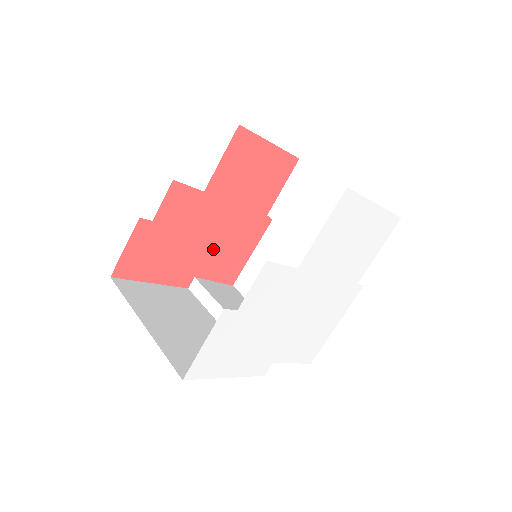
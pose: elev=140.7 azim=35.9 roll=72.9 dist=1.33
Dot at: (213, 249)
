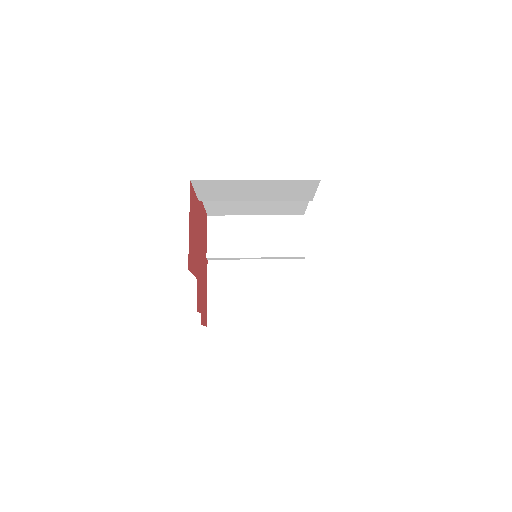
Dot at: (203, 249)
